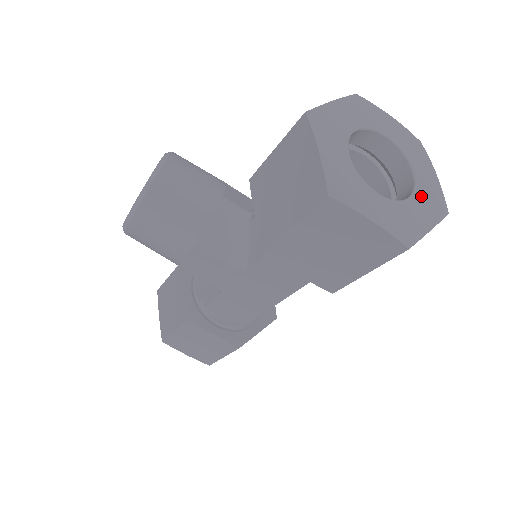
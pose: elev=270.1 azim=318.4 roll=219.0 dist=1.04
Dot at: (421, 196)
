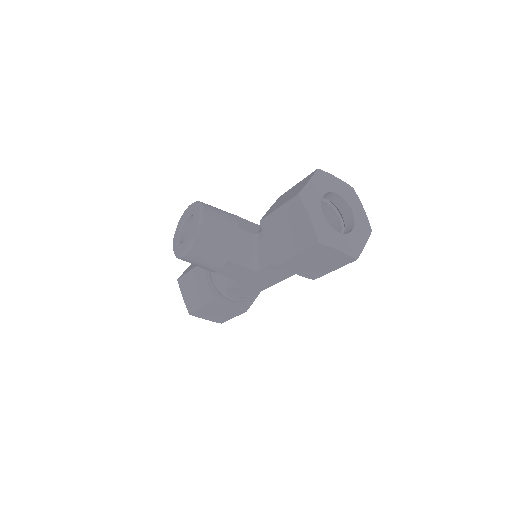
Dot at: (358, 226)
